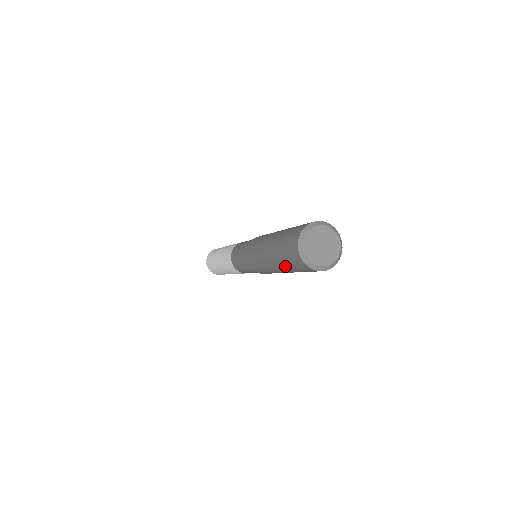
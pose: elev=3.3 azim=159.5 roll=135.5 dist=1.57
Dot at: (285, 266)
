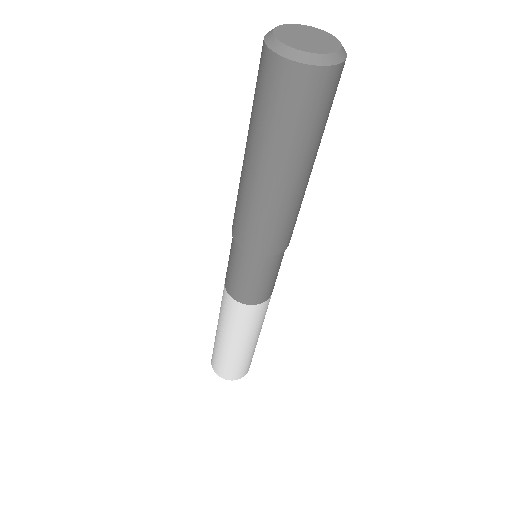
Dot at: (287, 140)
